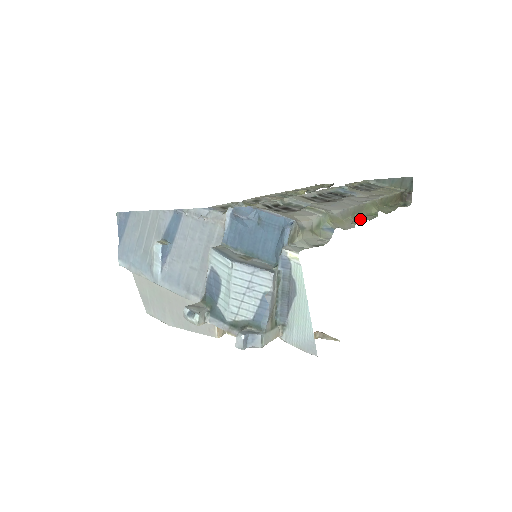
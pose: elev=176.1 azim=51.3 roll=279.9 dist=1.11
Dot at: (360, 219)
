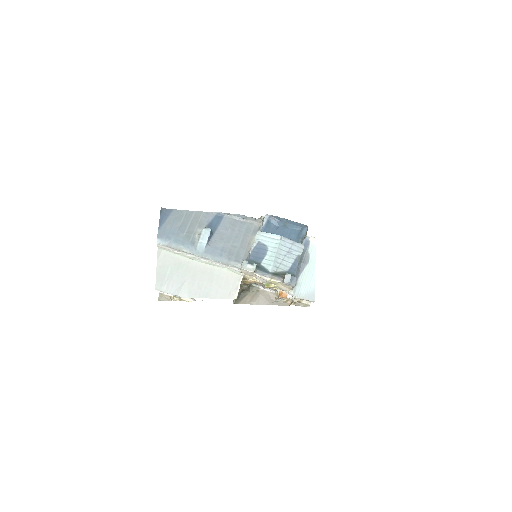
Dot at: occluded
